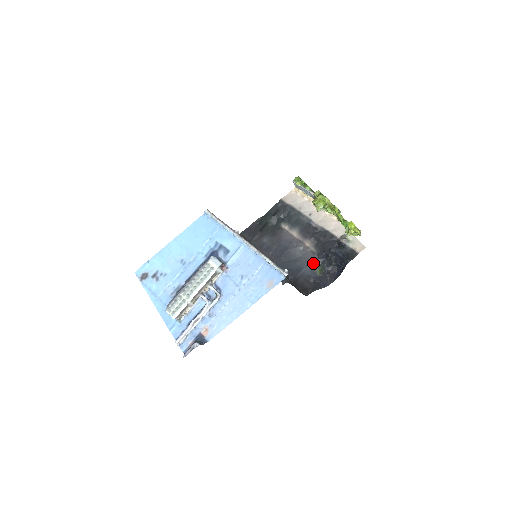
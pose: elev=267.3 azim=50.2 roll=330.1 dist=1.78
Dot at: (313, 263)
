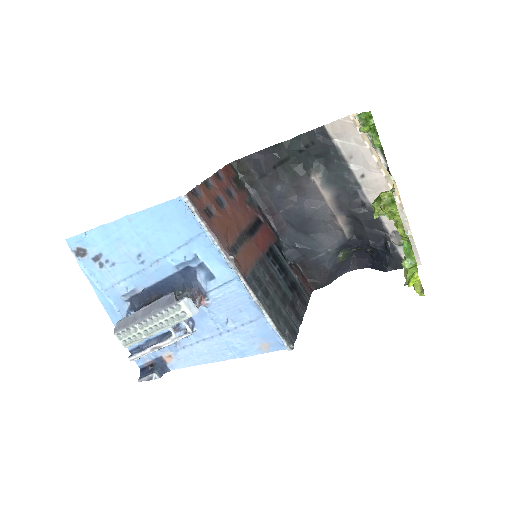
Dot at: (338, 248)
